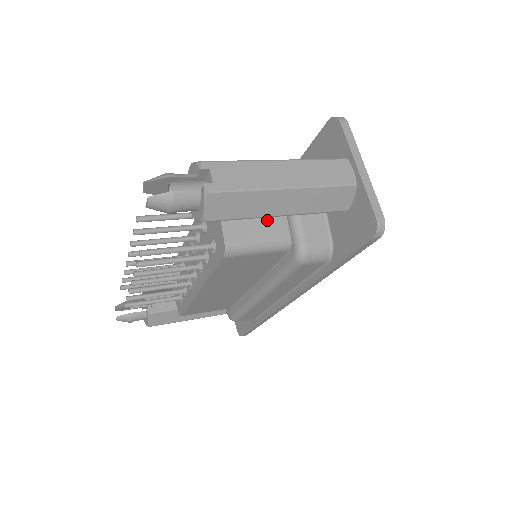
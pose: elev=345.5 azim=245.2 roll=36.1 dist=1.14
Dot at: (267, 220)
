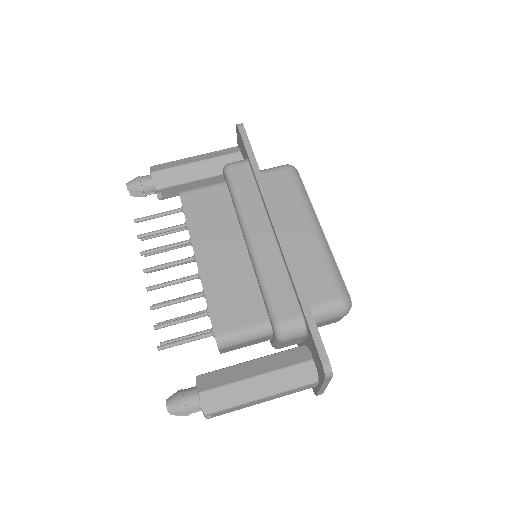
Dot at: (256, 342)
